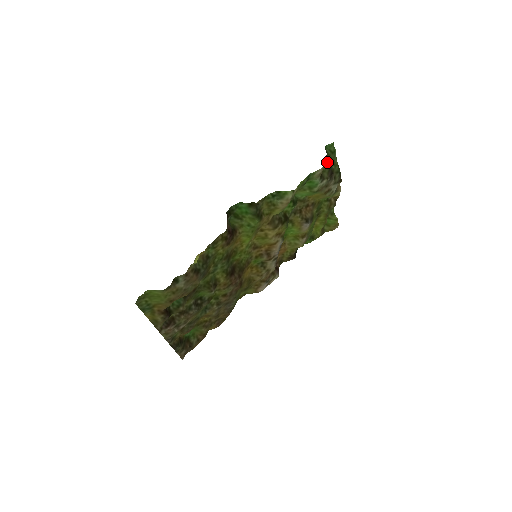
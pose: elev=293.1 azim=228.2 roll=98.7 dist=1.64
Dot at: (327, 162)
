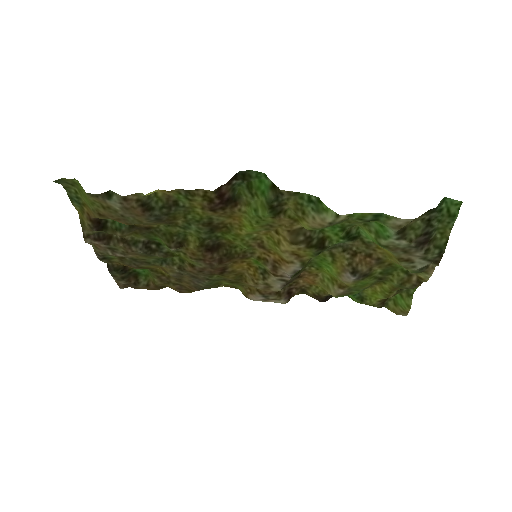
Dot at: (430, 221)
